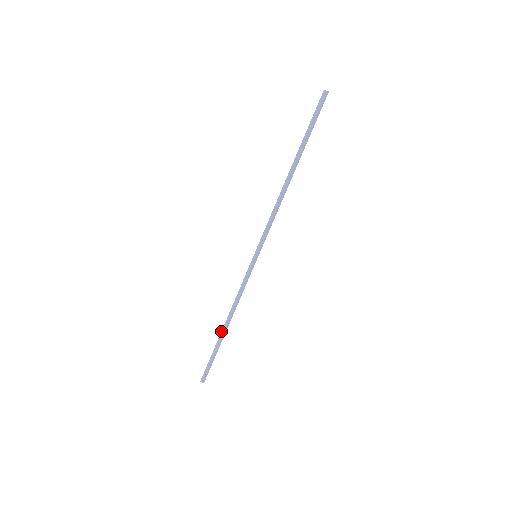
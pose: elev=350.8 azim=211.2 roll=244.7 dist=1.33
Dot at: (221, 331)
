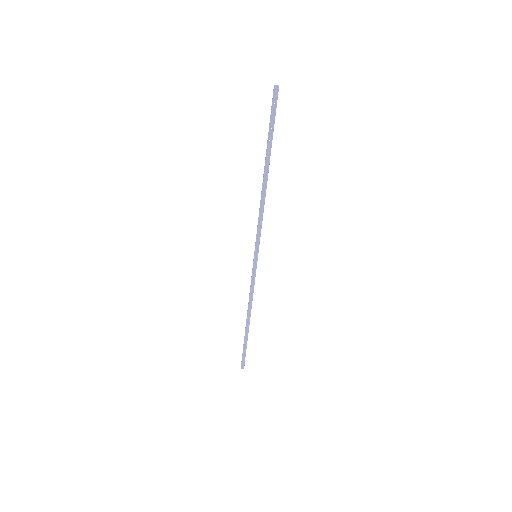
Dot at: (246, 323)
